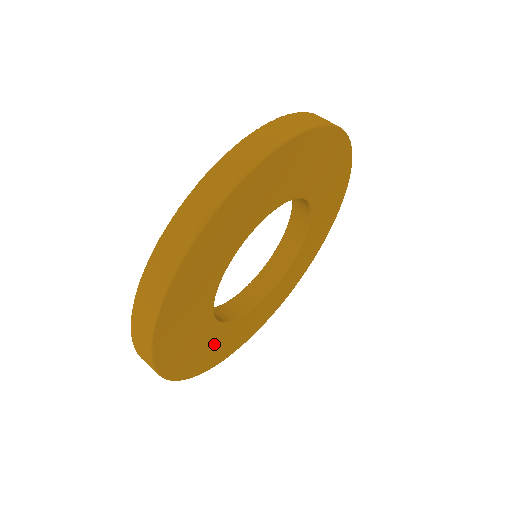
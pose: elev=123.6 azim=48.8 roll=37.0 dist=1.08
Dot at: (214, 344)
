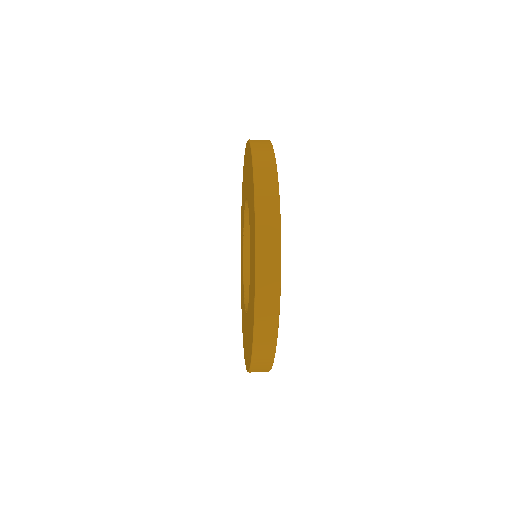
Dot at: occluded
